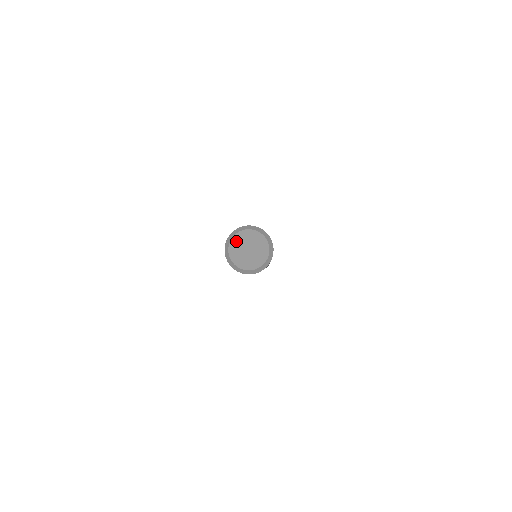
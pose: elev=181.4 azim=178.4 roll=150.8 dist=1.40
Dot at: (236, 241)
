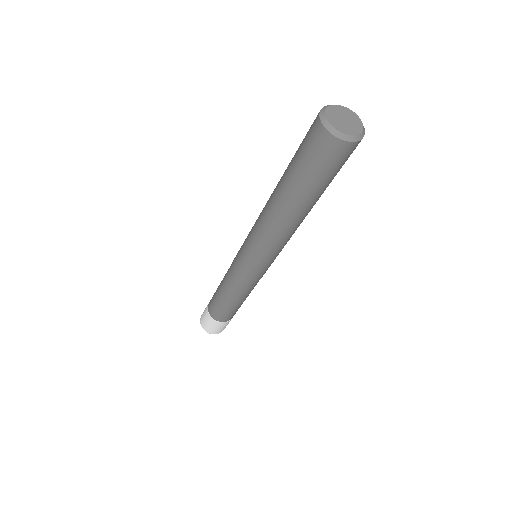
Dot at: (340, 108)
